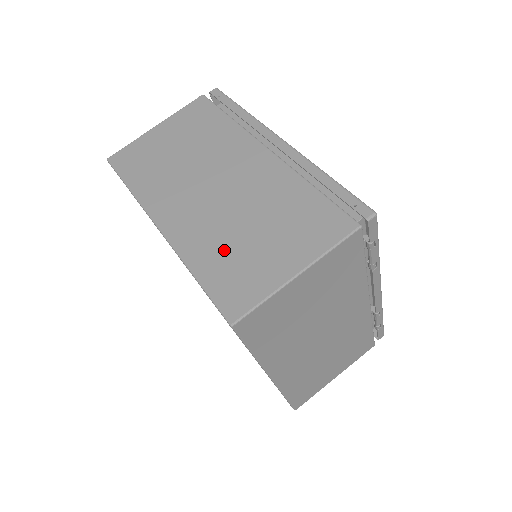
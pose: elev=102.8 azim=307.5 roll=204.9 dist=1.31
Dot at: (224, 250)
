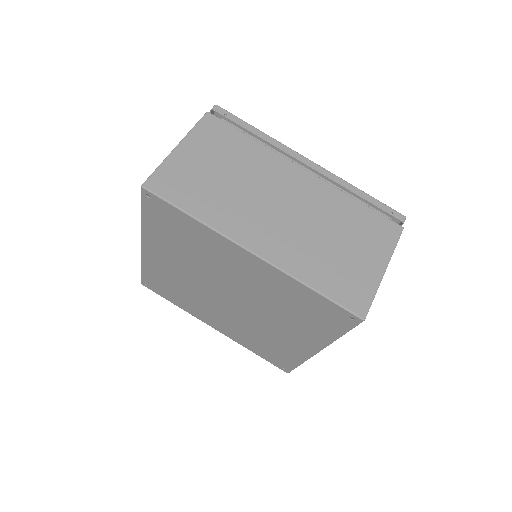
Dot at: (324, 262)
